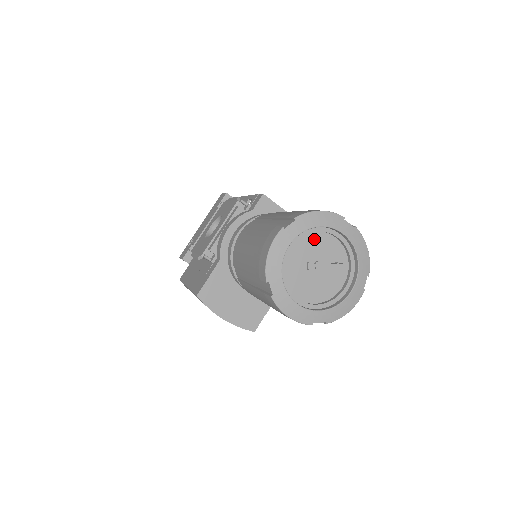
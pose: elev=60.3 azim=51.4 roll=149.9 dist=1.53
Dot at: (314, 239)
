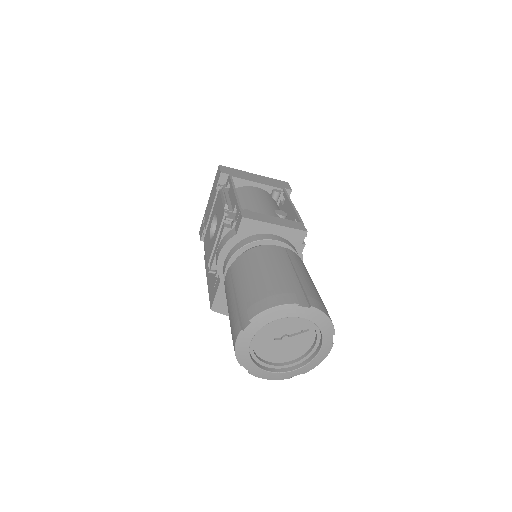
Dot at: (275, 322)
